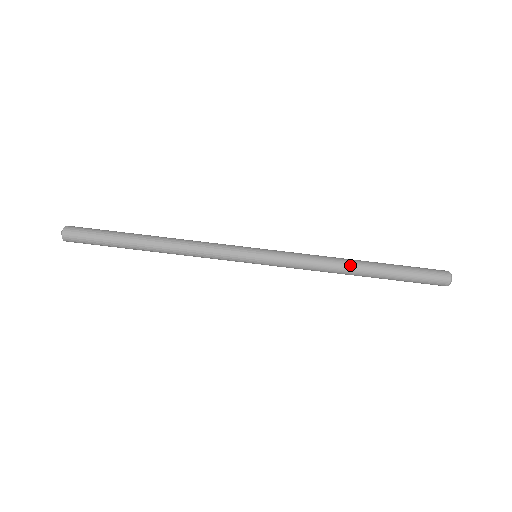
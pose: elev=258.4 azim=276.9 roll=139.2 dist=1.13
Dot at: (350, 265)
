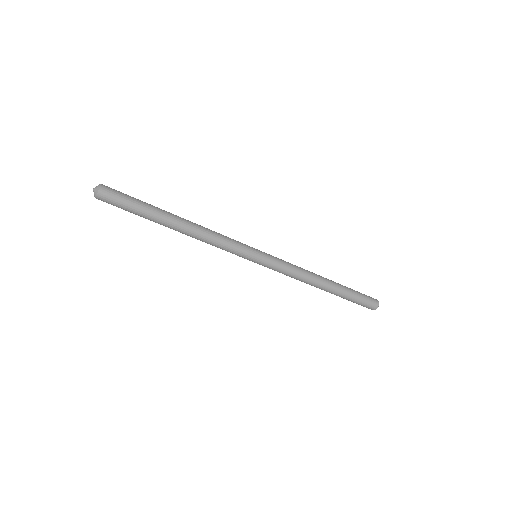
Dot at: (319, 285)
